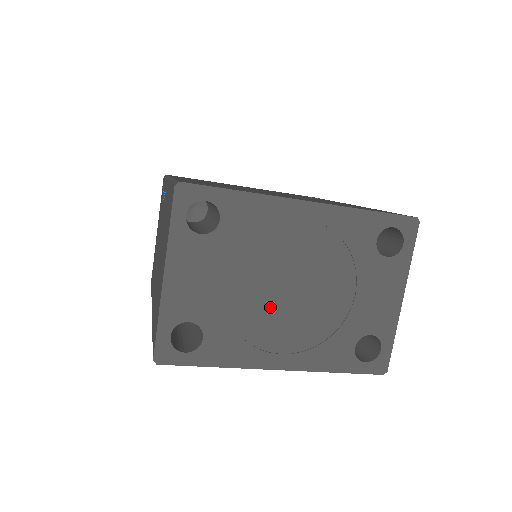
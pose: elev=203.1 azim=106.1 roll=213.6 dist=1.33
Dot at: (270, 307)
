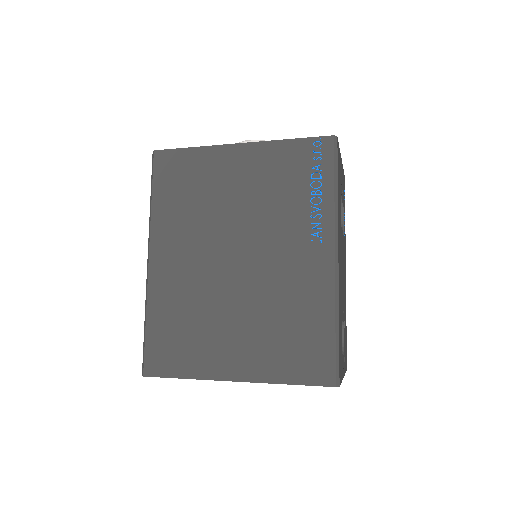
Dot at: occluded
